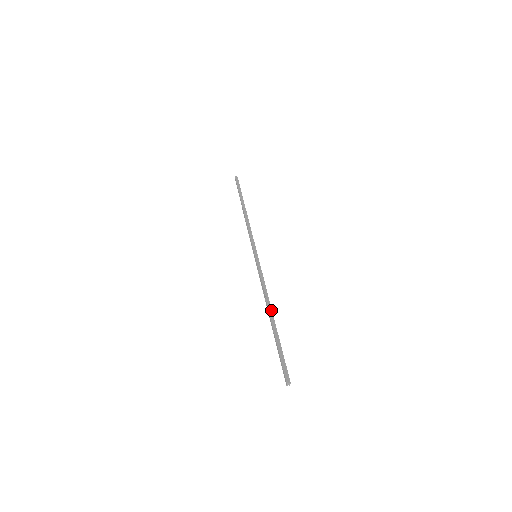
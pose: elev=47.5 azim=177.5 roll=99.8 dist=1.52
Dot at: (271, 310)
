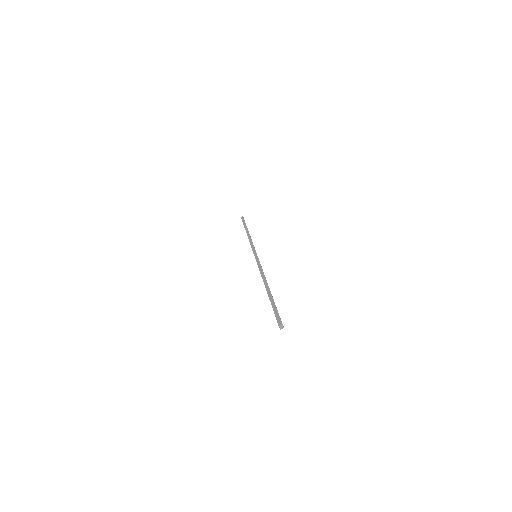
Dot at: (266, 283)
